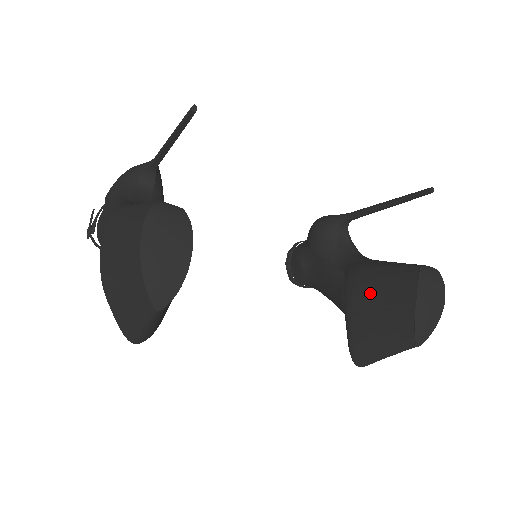
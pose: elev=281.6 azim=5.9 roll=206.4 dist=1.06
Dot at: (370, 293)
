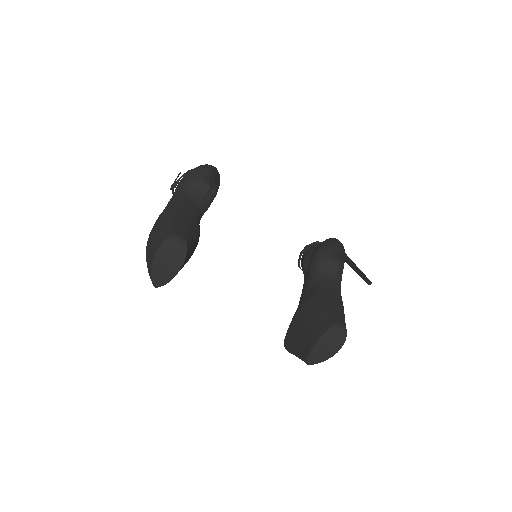
Dot at: (306, 318)
